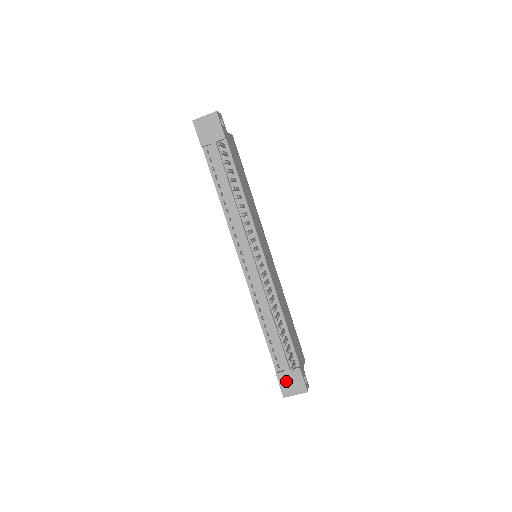
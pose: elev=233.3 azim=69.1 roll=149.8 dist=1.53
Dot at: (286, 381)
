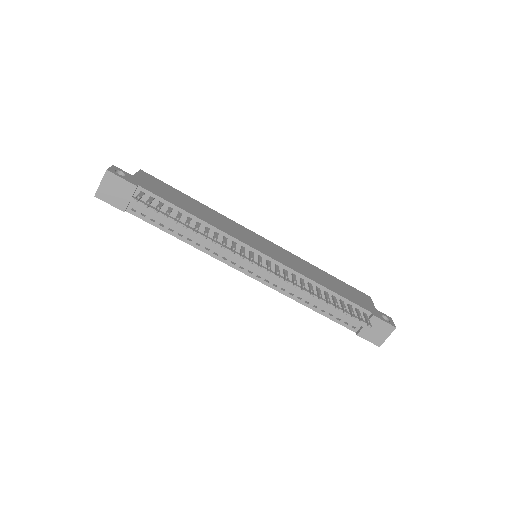
Dot at: (370, 334)
